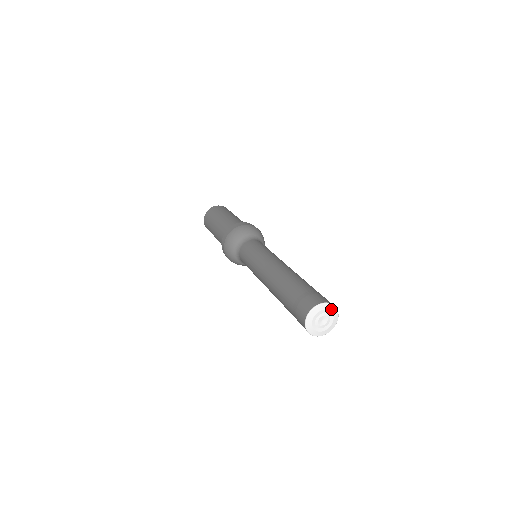
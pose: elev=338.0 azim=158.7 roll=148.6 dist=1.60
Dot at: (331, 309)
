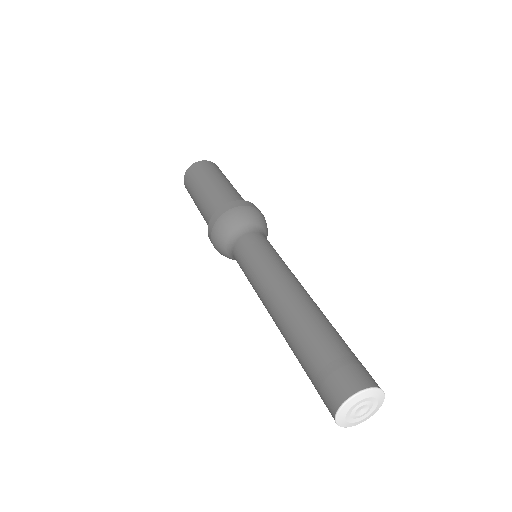
Dot at: (369, 395)
